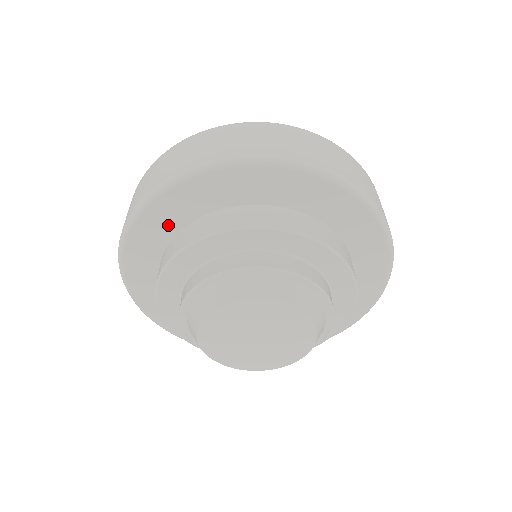
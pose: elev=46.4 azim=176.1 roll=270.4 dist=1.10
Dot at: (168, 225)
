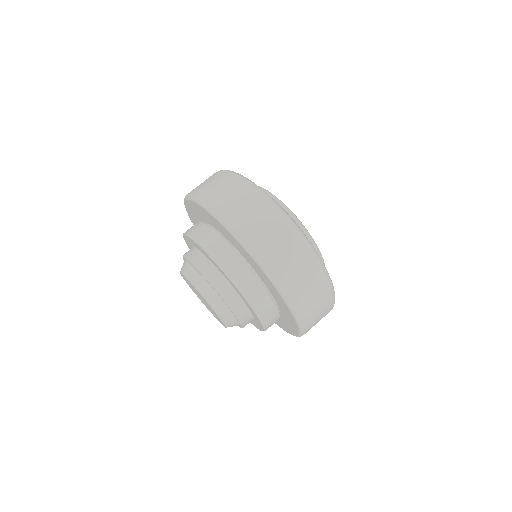
Dot at: (196, 218)
